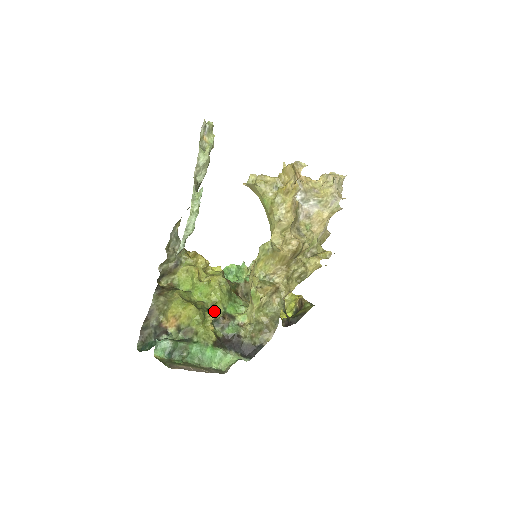
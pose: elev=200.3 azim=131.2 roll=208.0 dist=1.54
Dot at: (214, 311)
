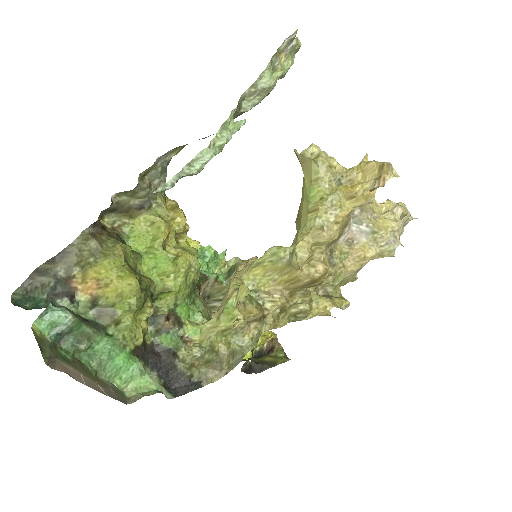
Dot at: (159, 301)
